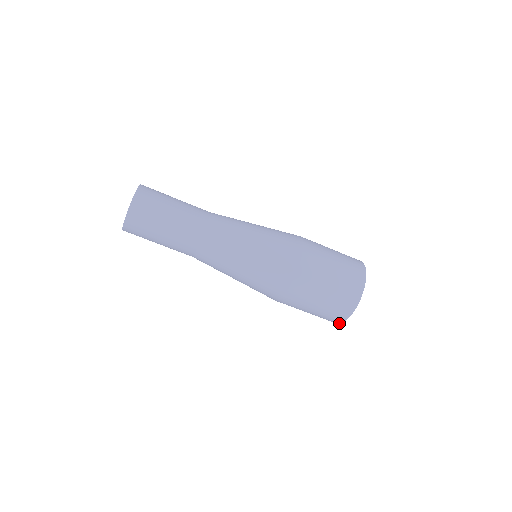
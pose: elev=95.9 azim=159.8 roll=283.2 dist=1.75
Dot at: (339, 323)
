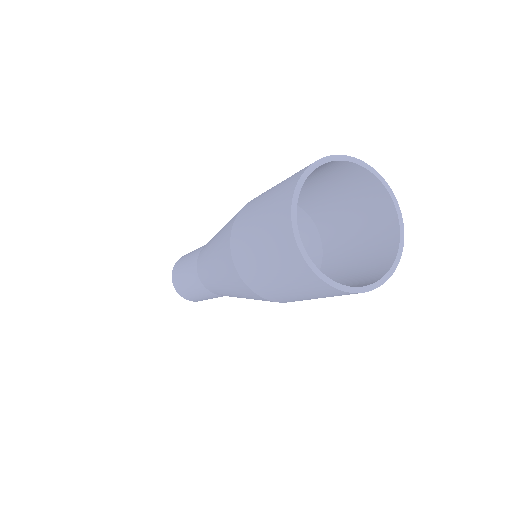
Dot at: (292, 231)
